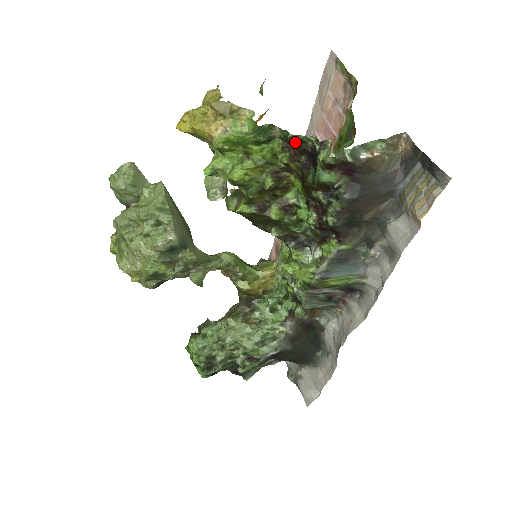
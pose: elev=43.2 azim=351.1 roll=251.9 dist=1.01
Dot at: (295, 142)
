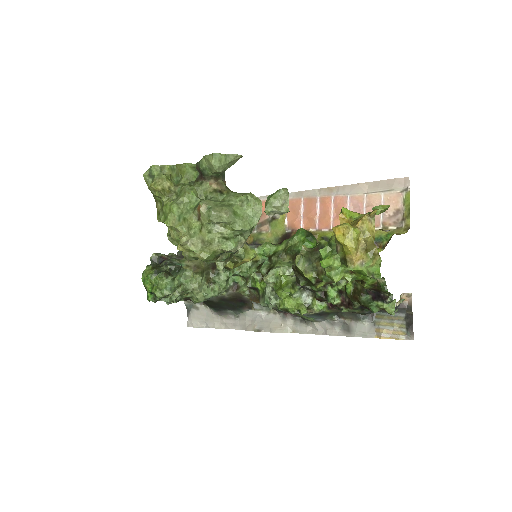
Dot at: (383, 291)
